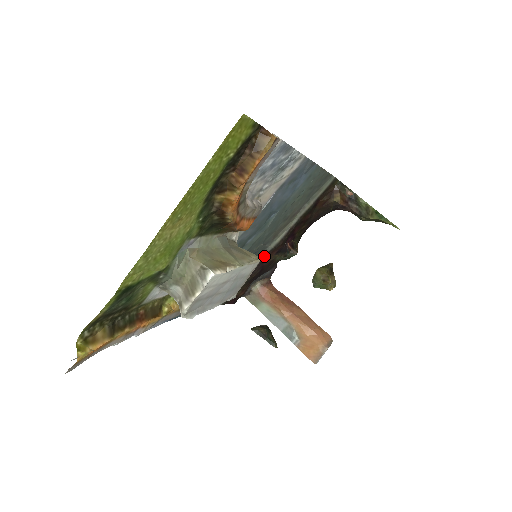
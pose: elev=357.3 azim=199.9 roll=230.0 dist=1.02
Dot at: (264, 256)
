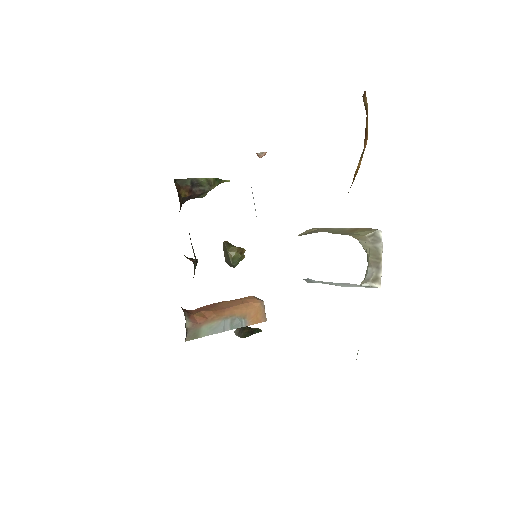
Dot at: occluded
